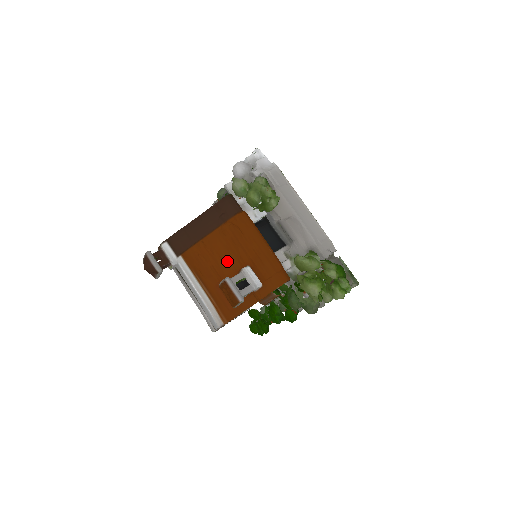
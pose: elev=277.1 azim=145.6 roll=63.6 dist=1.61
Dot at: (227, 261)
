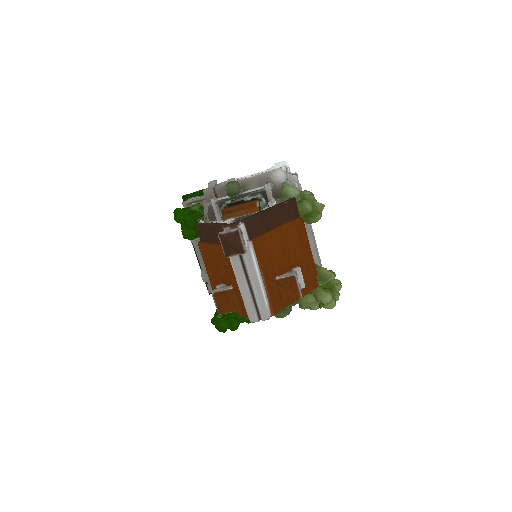
Dot at: (285, 257)
